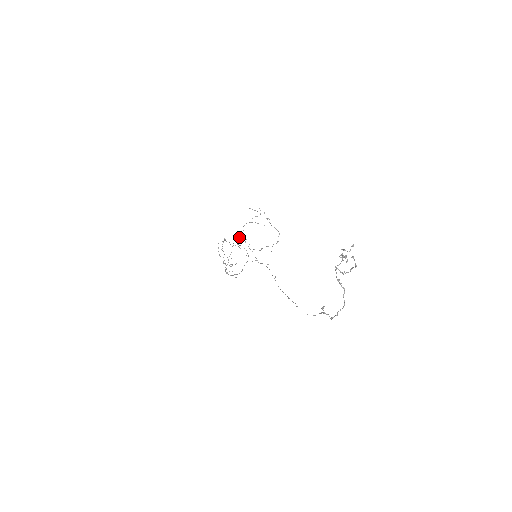
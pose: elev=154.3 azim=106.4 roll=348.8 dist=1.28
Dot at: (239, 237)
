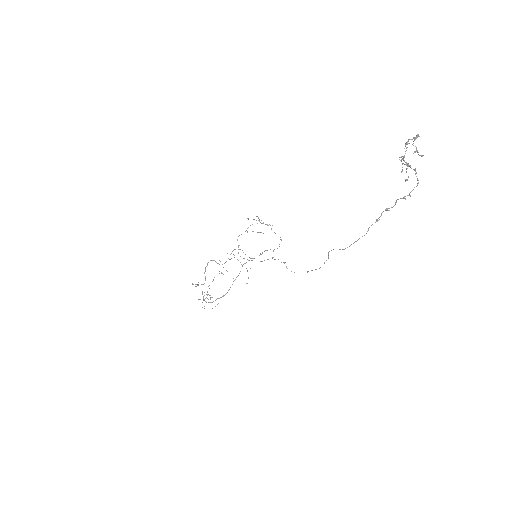
Dot at: occluded
